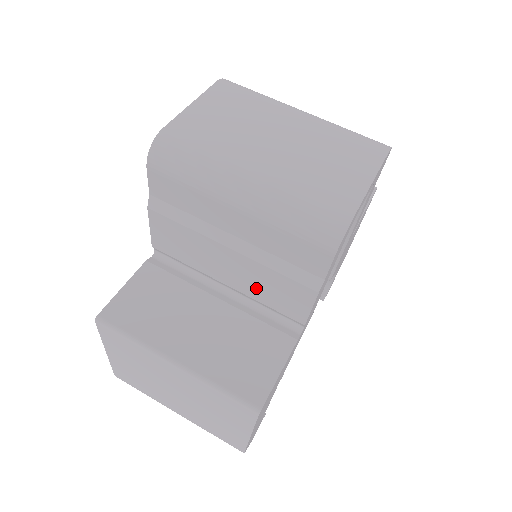
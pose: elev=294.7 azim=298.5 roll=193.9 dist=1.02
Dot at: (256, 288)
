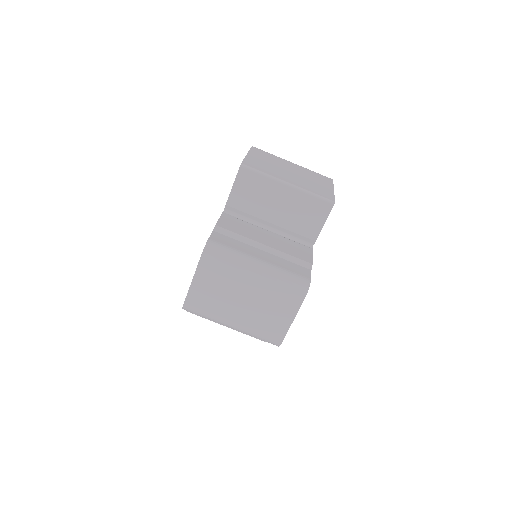
Dot at: occluded
